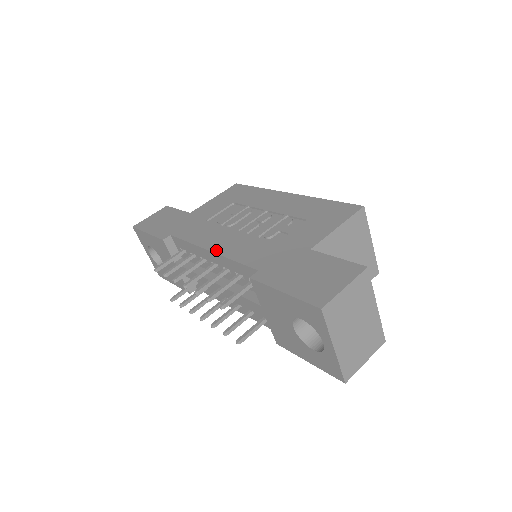
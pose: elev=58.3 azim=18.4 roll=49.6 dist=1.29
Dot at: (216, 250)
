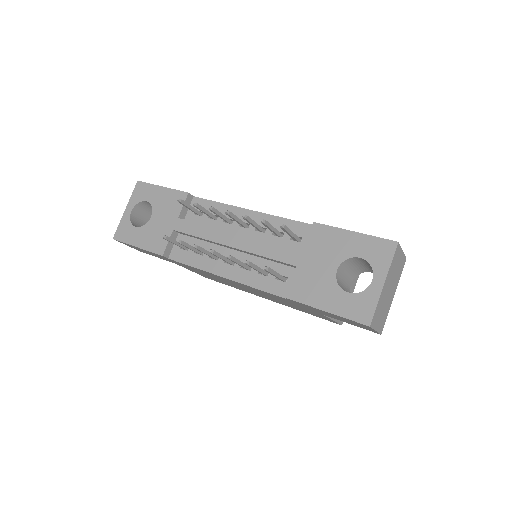
Dot at: (259, 212)
